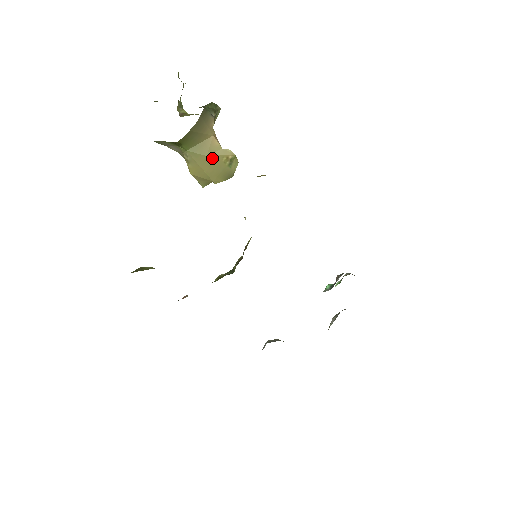
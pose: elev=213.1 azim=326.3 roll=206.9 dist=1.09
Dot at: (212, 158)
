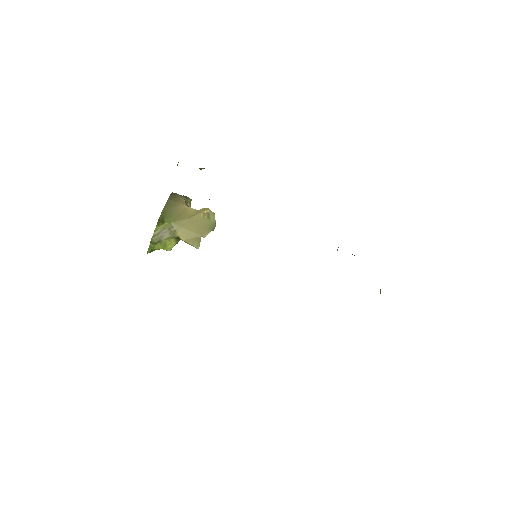
Dot at: (192, 219)
